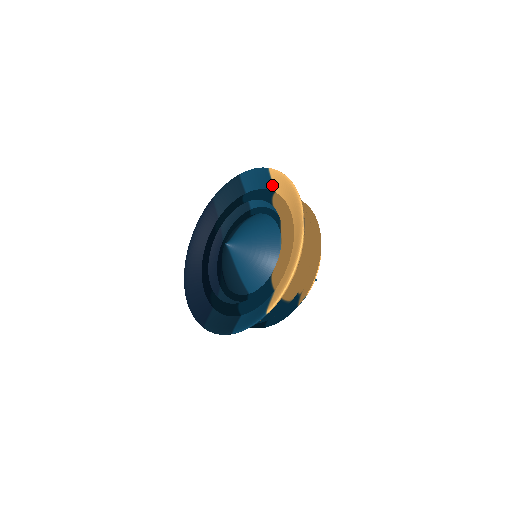
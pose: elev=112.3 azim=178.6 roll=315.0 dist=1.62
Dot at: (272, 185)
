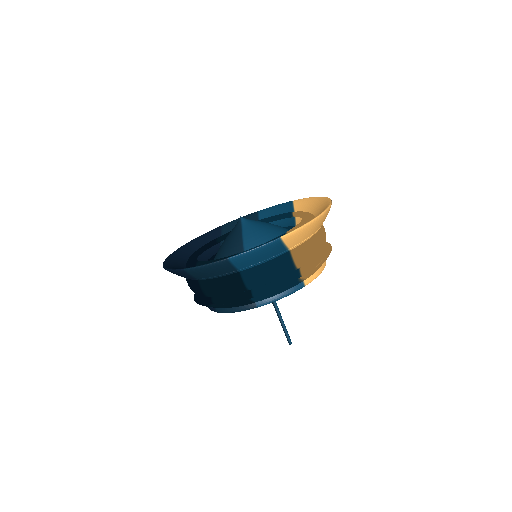
Dot at: (293, 210)
